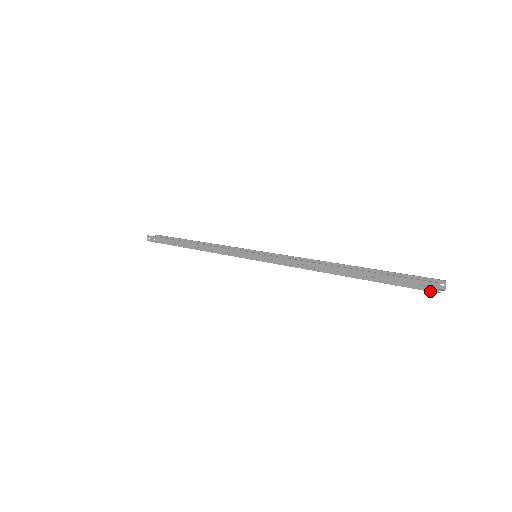
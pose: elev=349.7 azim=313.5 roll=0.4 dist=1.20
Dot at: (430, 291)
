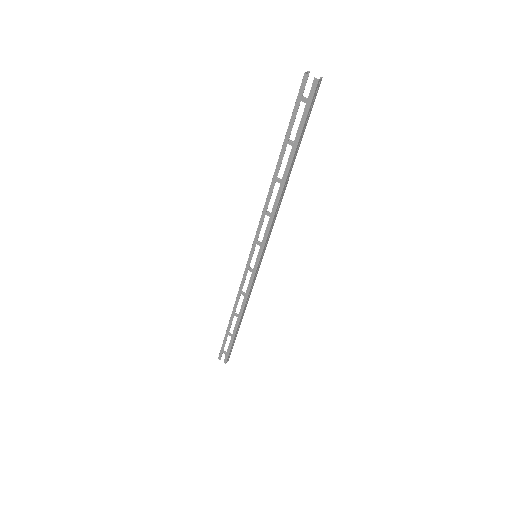
Dot at: (302, 81)
